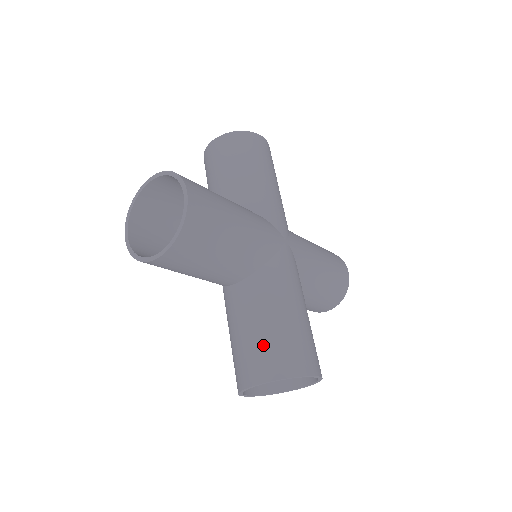
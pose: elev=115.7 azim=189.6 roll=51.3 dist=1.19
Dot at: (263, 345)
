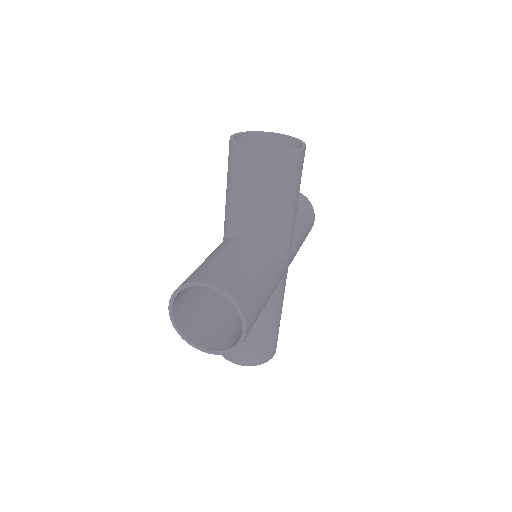
Dot at: (237, 274)
